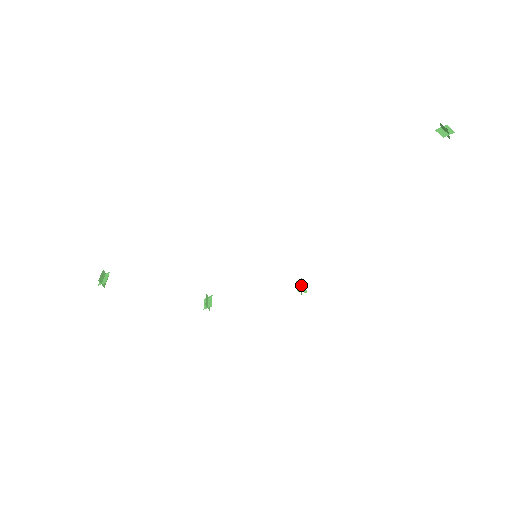
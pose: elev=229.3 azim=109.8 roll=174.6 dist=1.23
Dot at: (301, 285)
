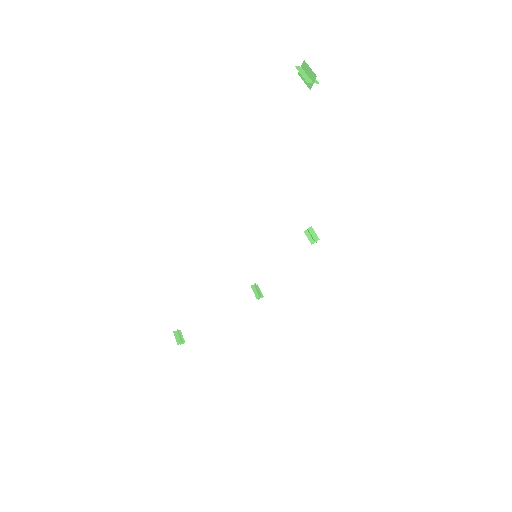
Dot at: (310, 235)
